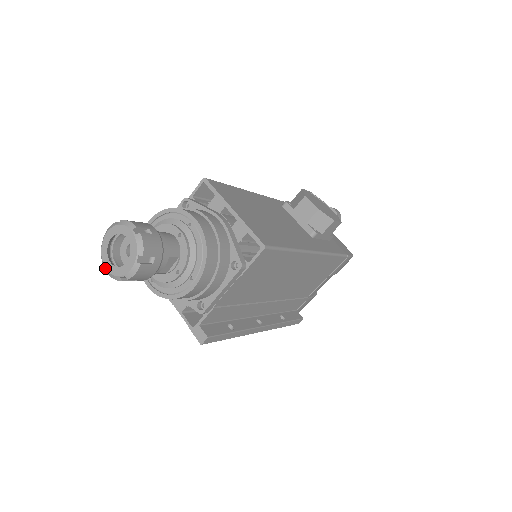
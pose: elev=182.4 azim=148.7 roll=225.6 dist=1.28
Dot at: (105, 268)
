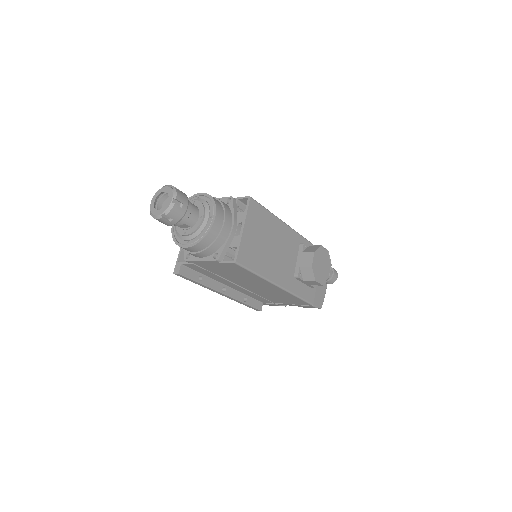
Dot at: (151, 202)
